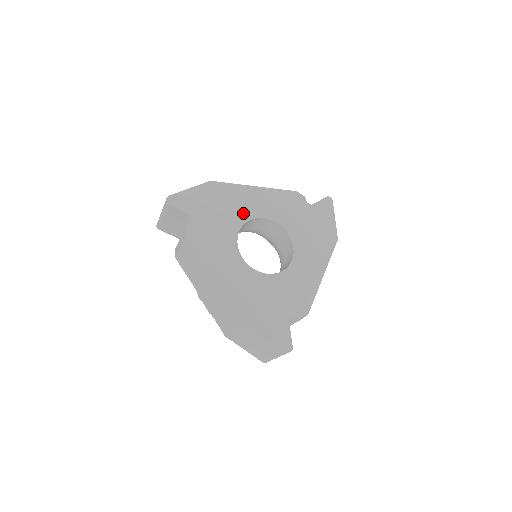
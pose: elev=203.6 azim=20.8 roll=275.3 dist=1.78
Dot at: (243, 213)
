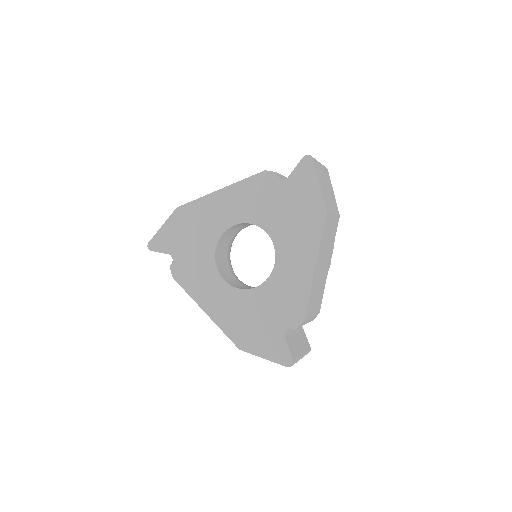
Dot at: (214, 229)
